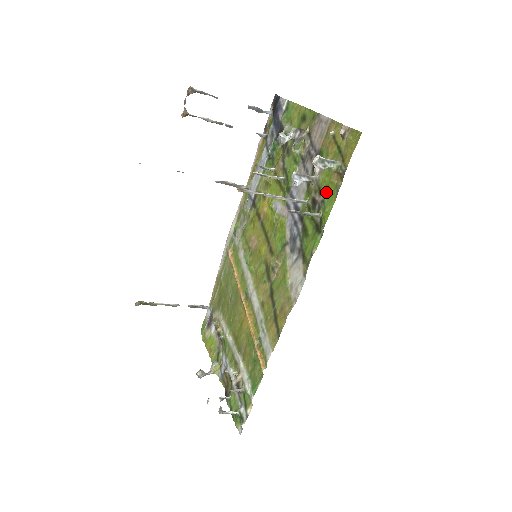
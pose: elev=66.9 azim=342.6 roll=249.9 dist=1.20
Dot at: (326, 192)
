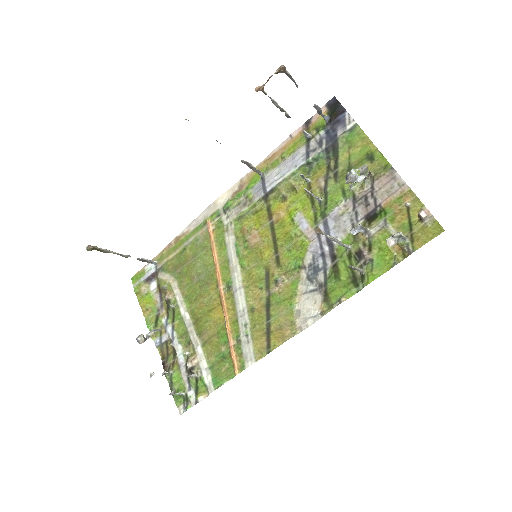
Dot at: (378, 254)
